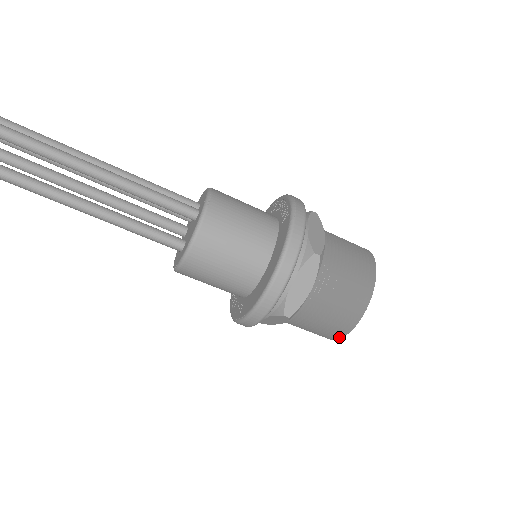
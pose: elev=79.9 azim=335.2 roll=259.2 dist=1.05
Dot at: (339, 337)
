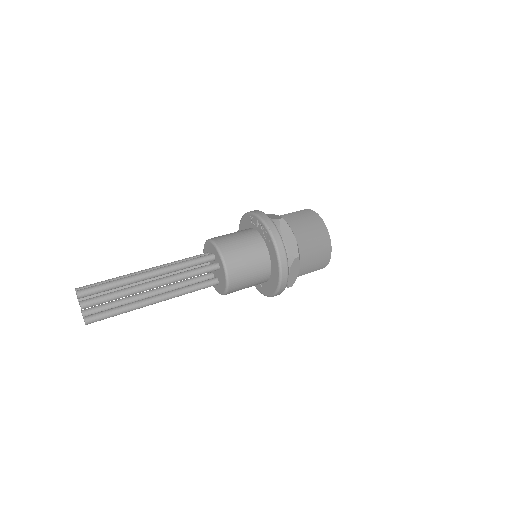
Dot at: occluded
